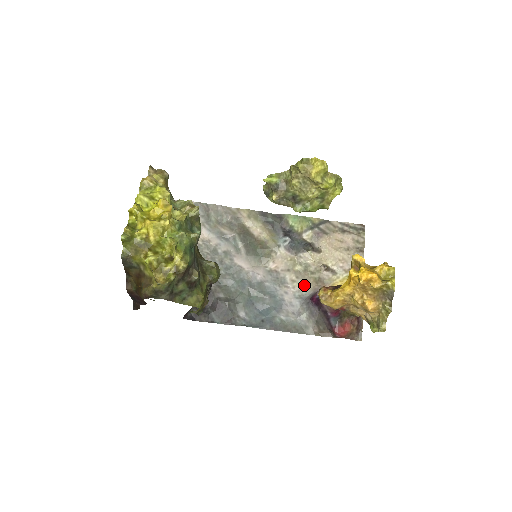
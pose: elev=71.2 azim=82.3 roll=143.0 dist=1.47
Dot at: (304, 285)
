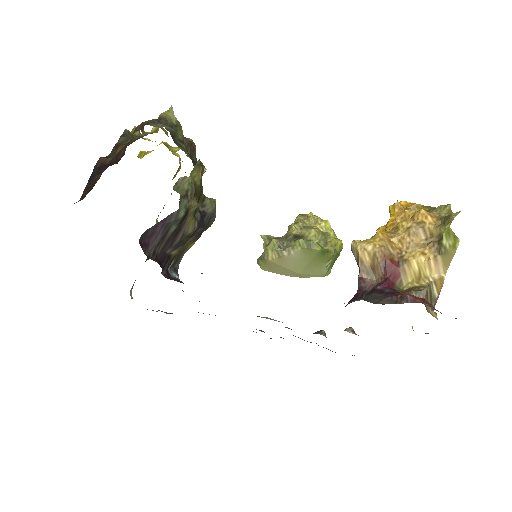
Dot at: occluded
